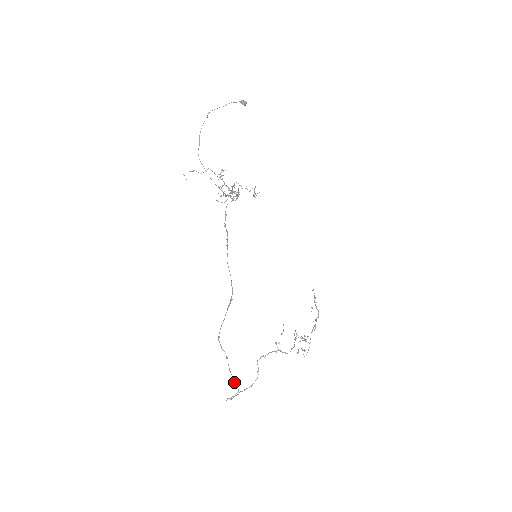
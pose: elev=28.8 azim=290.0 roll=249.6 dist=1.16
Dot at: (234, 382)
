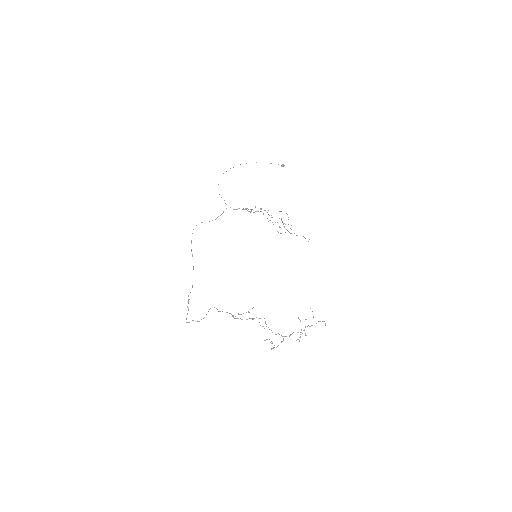
Dot at: (187, 307)
